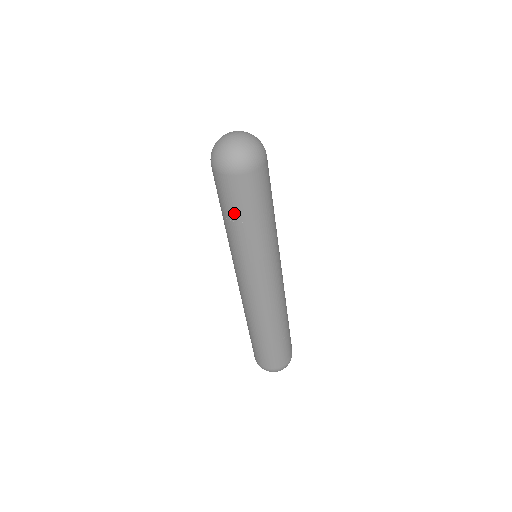
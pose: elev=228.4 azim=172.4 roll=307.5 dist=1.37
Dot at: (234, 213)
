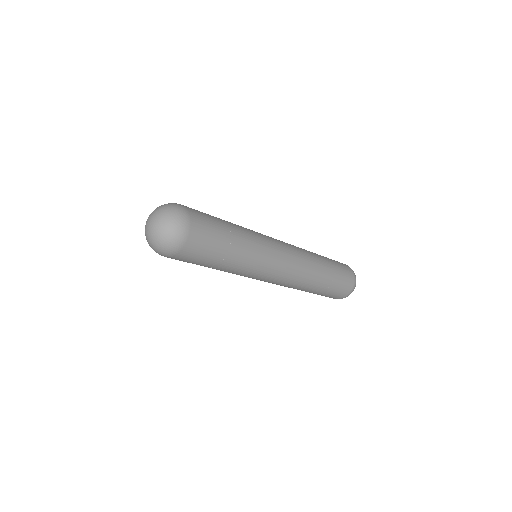
Dot at: occluded
